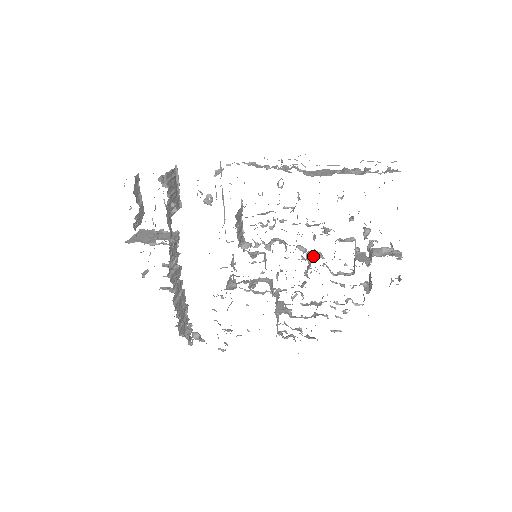
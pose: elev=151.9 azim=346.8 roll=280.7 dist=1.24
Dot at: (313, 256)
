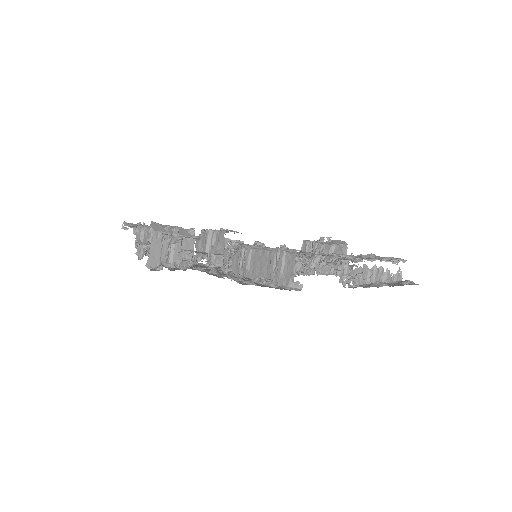
Dot at: occluded
